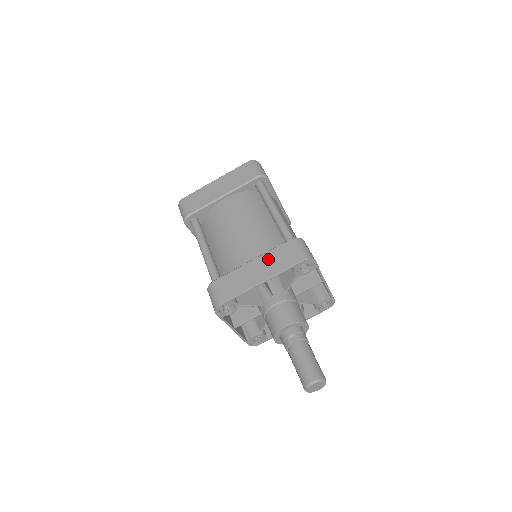
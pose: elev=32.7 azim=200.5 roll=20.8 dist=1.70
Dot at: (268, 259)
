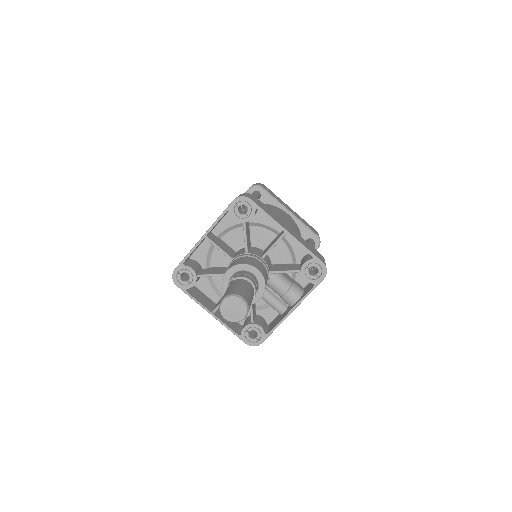
Dot at: occluded
